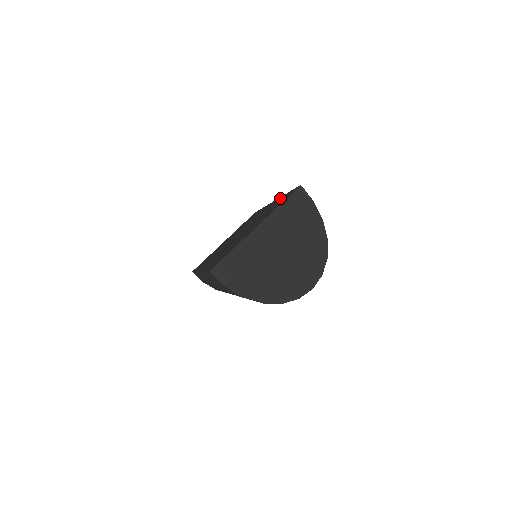
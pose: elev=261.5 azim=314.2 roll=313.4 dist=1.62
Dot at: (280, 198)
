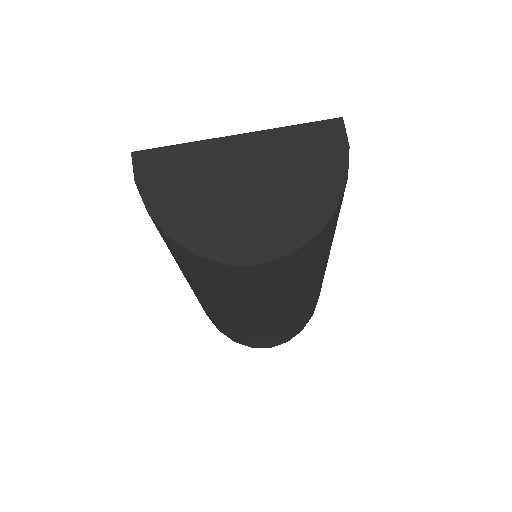
Dot at: occluded
